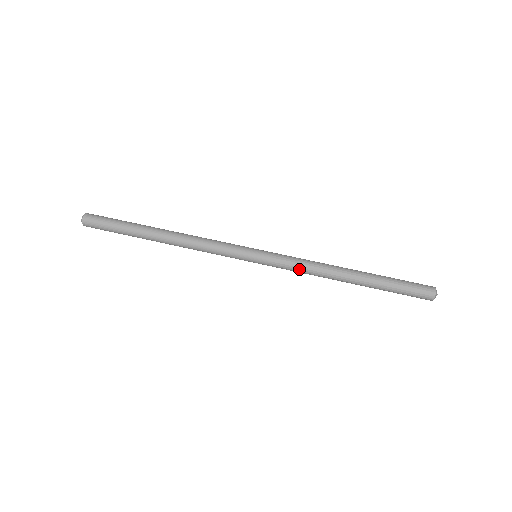
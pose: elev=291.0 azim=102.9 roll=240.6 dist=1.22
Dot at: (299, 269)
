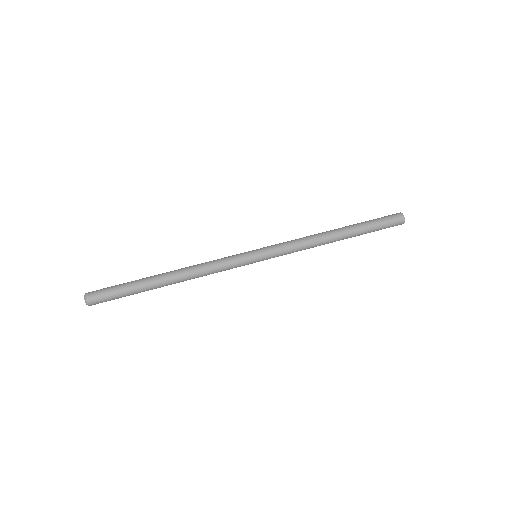
Dot at: (296, 247)
